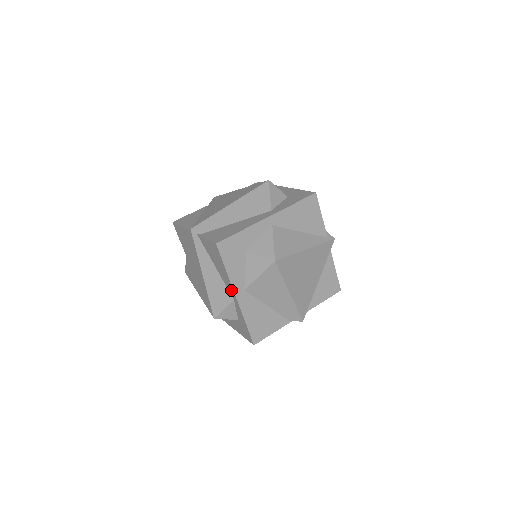
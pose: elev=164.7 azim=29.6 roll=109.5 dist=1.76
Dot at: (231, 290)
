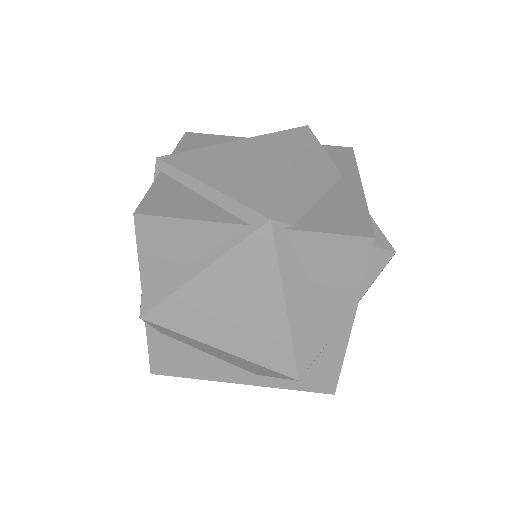
Dot at: (344, 318)
